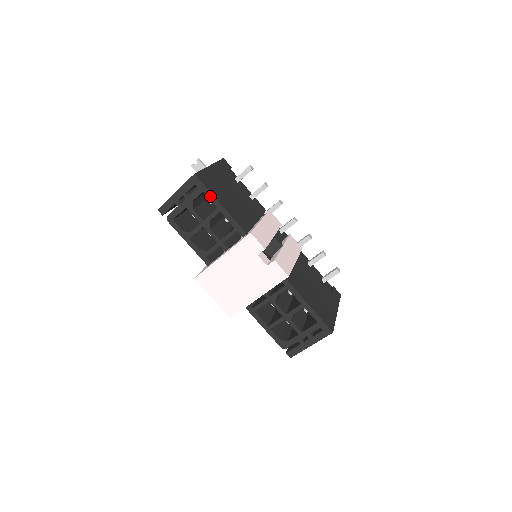
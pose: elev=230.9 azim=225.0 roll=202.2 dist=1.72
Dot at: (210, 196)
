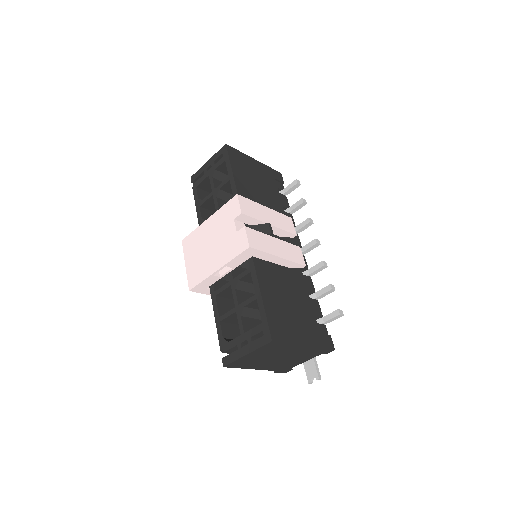
Dot at: (228, 165)
